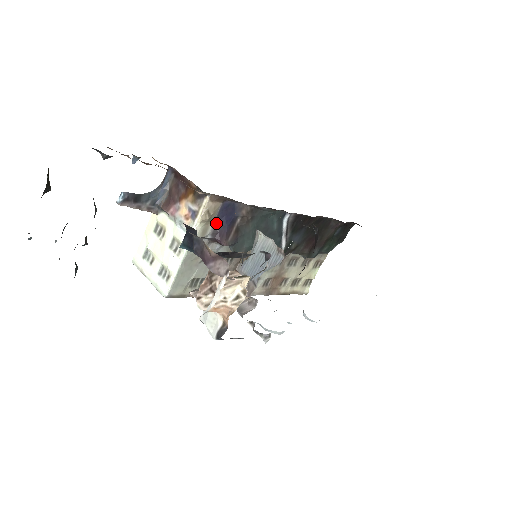
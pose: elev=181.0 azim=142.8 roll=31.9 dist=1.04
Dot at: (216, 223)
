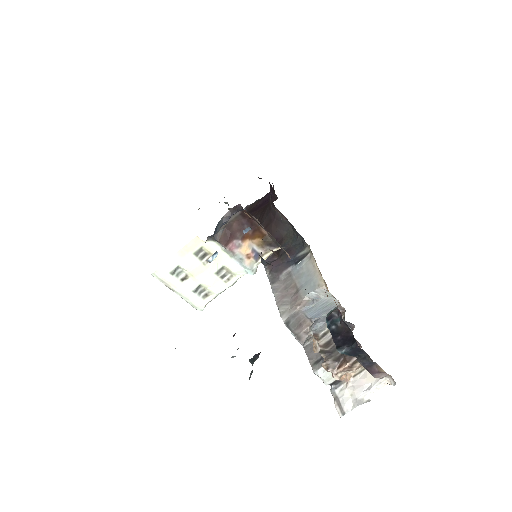
Dot at: occluded
